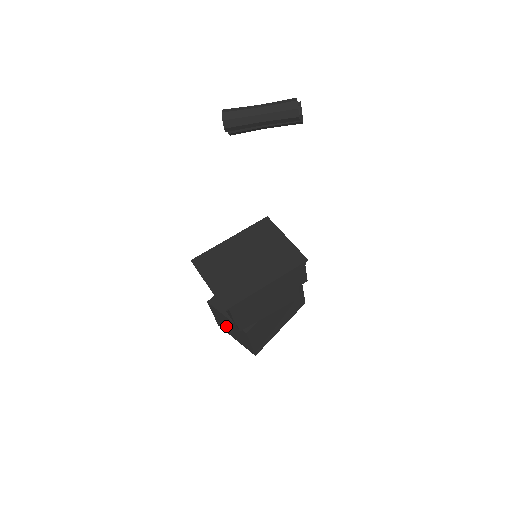
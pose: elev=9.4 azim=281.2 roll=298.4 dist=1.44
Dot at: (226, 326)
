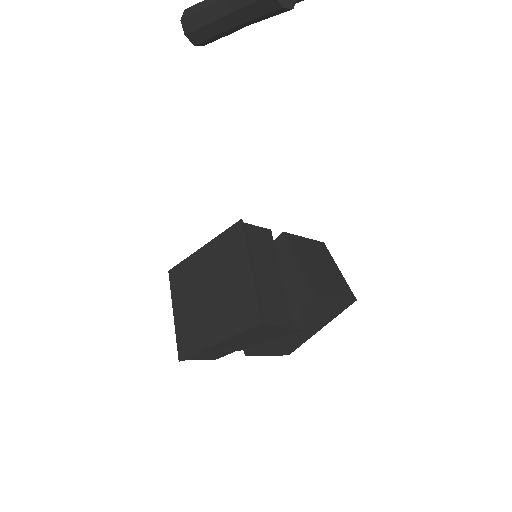
Dot at: occluded
